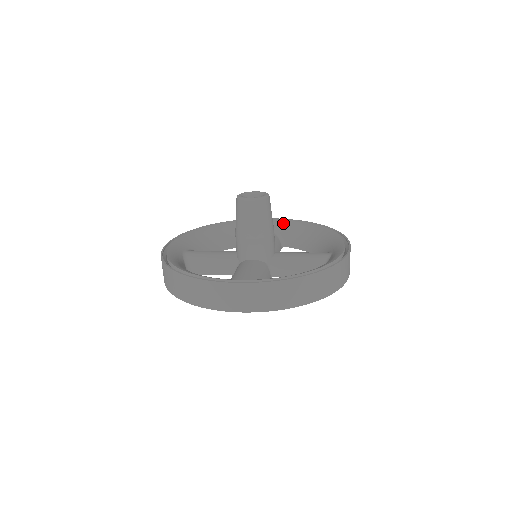
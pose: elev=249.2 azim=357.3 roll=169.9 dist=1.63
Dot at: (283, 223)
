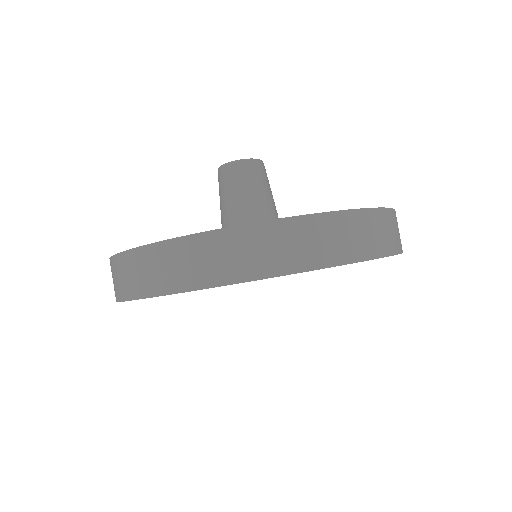
Dot at: occluded
